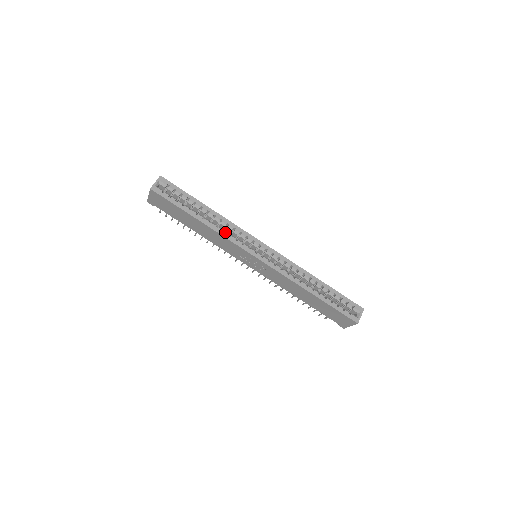
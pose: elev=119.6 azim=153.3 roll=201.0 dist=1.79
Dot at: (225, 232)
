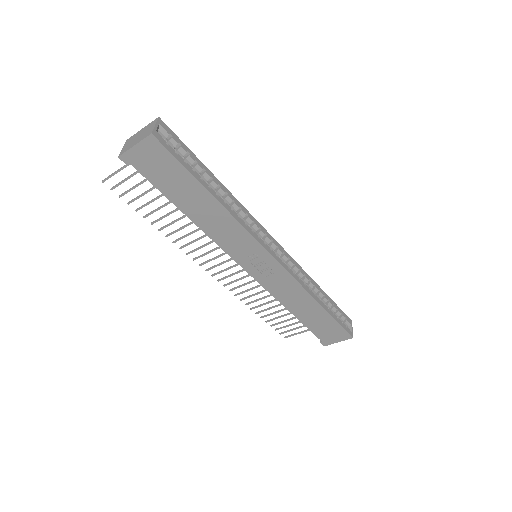
Dot at: occluded
